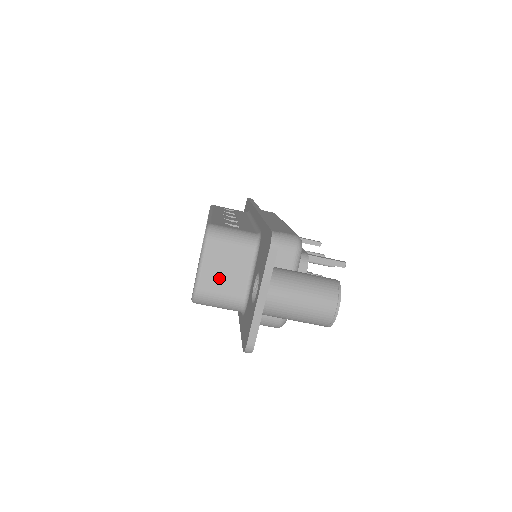
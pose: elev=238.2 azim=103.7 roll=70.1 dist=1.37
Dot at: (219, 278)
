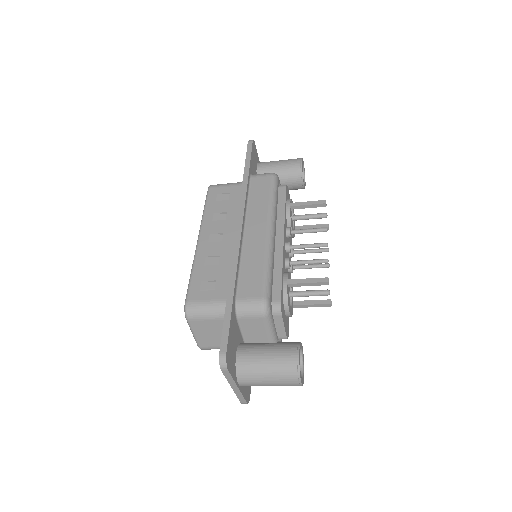
Dot at: (212, 339)
